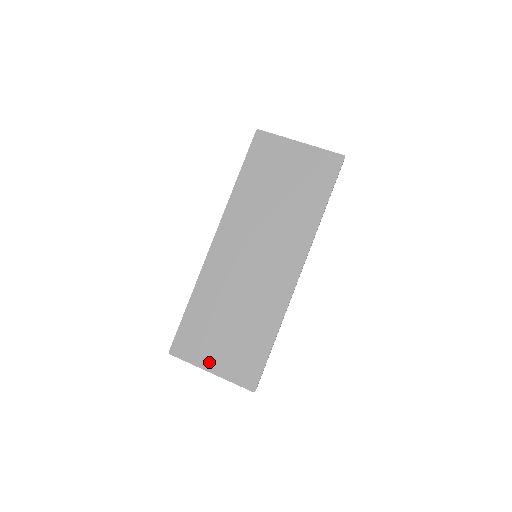
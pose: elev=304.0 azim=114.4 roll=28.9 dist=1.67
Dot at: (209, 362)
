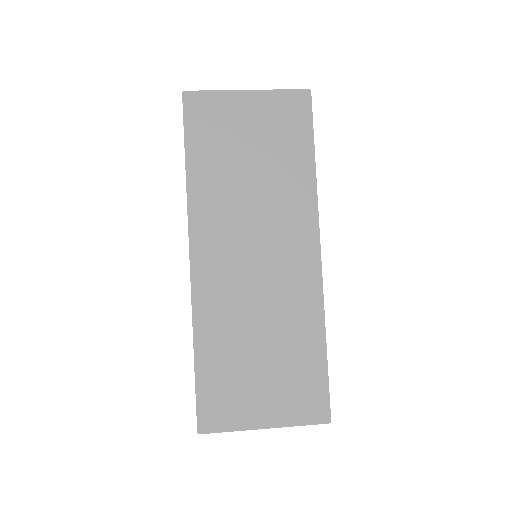
Dot at: (257, 417)
